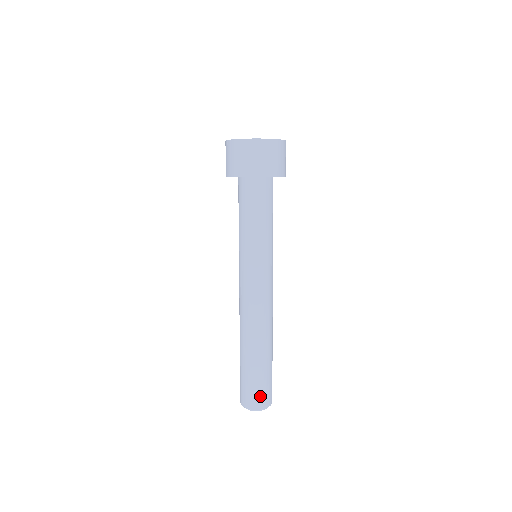
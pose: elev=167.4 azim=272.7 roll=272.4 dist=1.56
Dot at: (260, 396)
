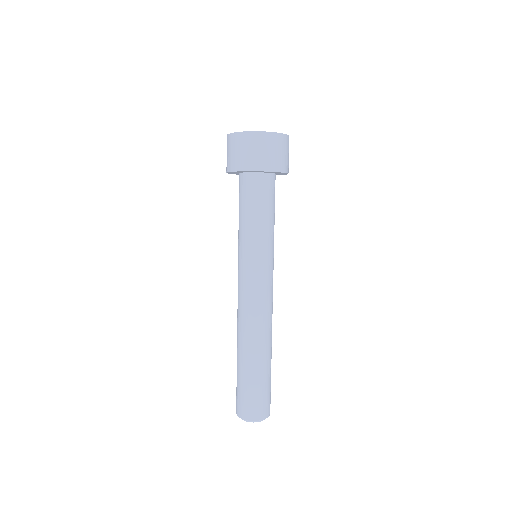
Dot at: (244, 405)
